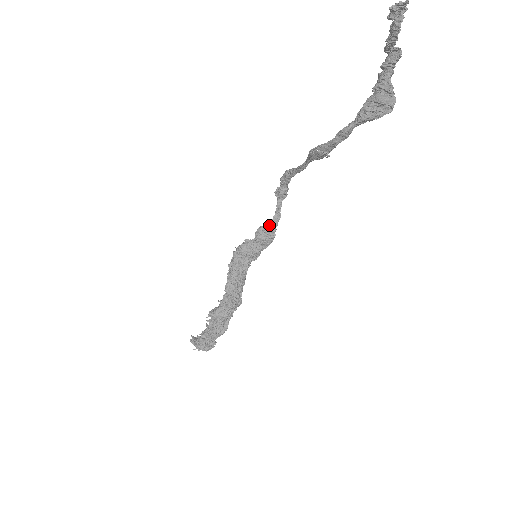
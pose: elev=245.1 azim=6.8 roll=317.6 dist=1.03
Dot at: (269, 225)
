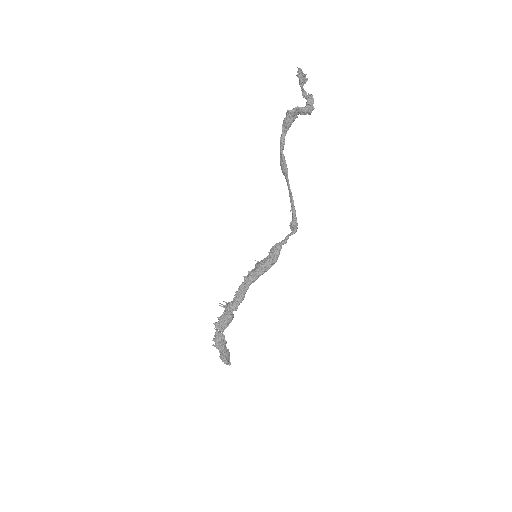
Dot at: (276, 243)
